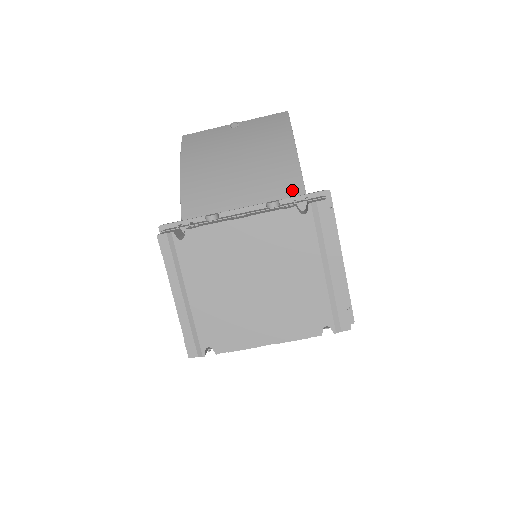
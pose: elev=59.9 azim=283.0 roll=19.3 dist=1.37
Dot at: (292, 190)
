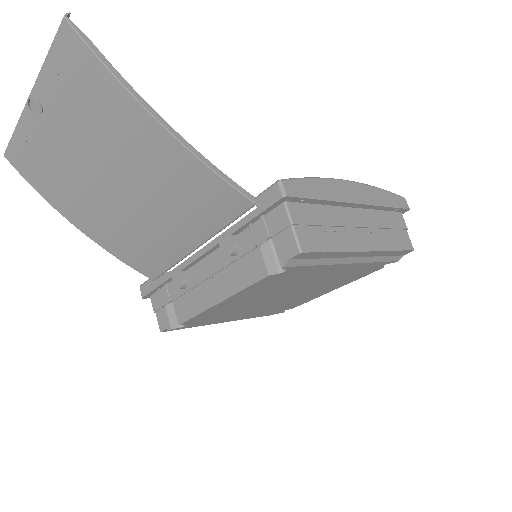
Dot at: (231, 206)
